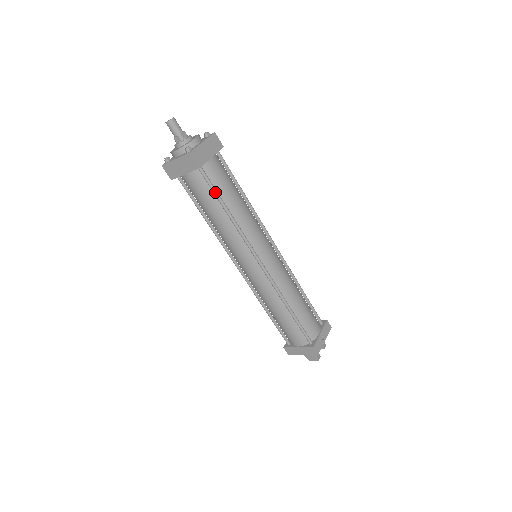
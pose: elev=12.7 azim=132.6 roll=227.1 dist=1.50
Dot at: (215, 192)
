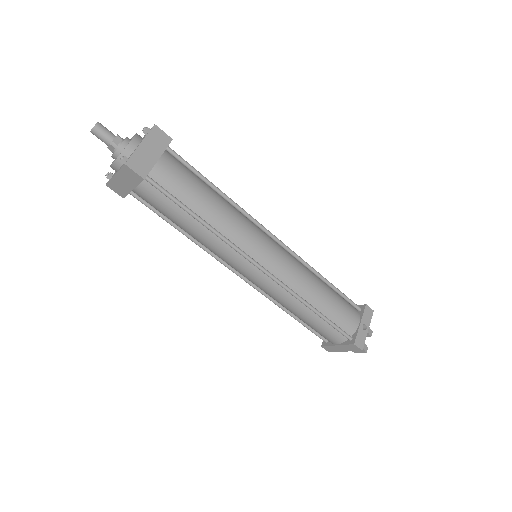
Dot at: (175, 201)
